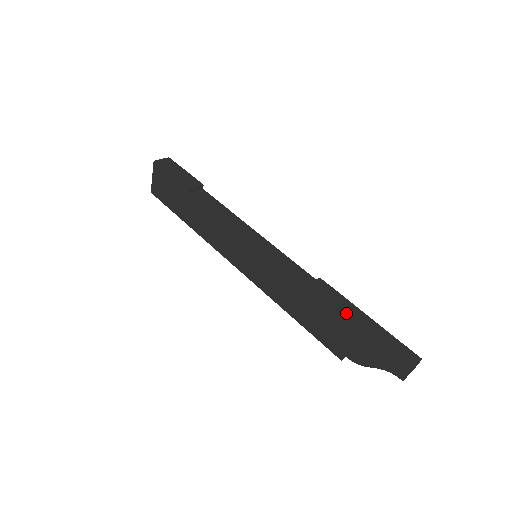
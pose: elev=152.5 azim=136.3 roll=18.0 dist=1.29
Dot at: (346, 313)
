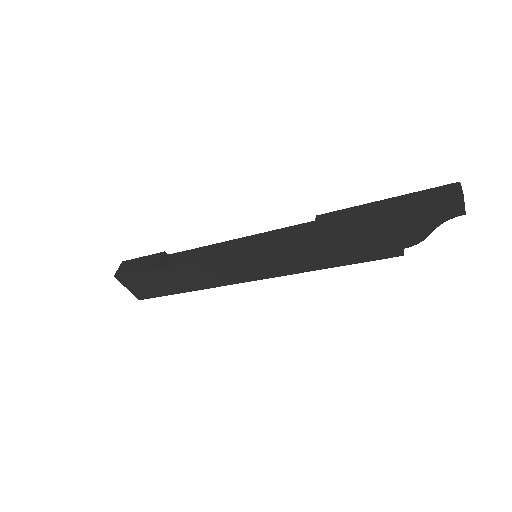
Dot at: (364, 217)
